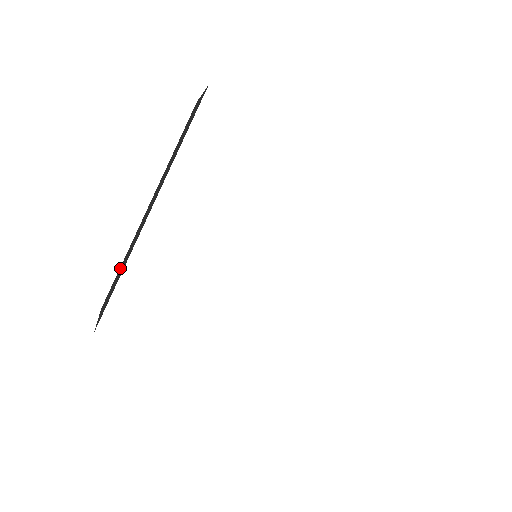
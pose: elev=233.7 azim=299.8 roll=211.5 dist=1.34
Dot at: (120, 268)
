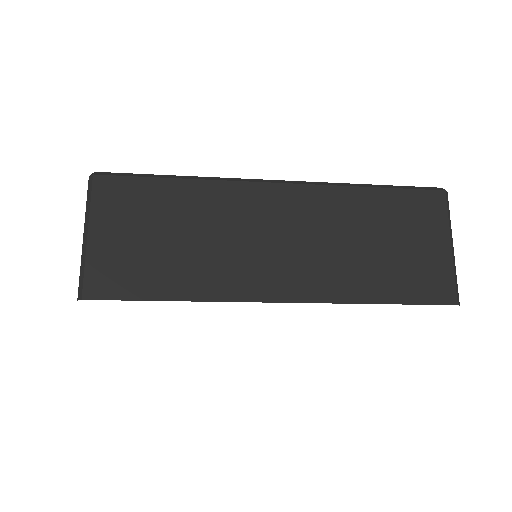
Dot at: occluded
